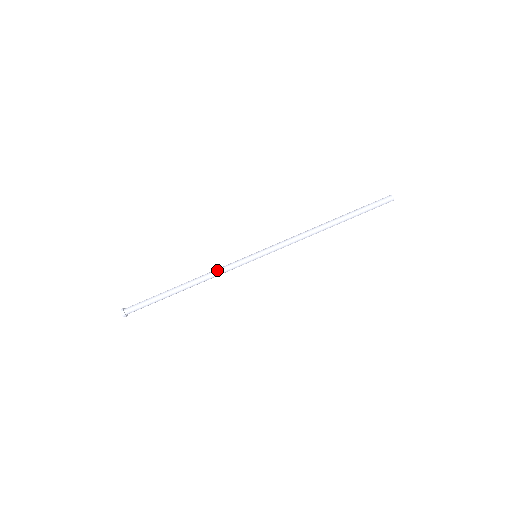
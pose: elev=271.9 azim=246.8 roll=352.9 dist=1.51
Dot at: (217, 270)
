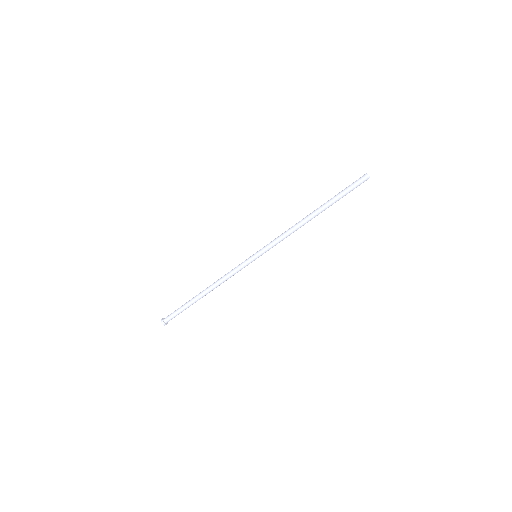
Dot at: (226, 274)
